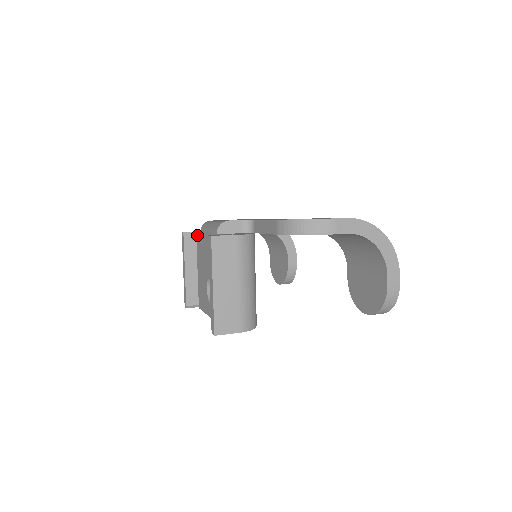
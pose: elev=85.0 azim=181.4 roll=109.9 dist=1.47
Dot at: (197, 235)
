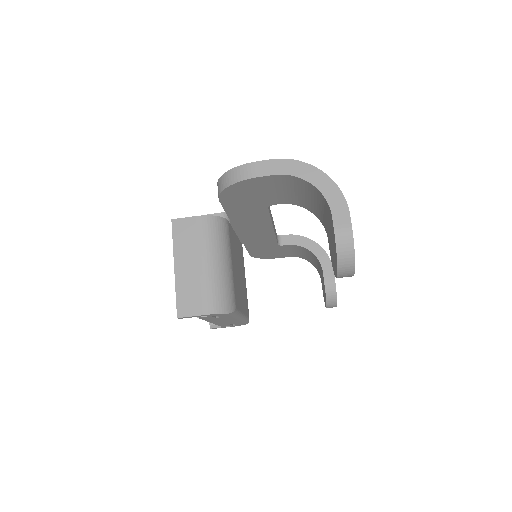
Dot at: occluded
